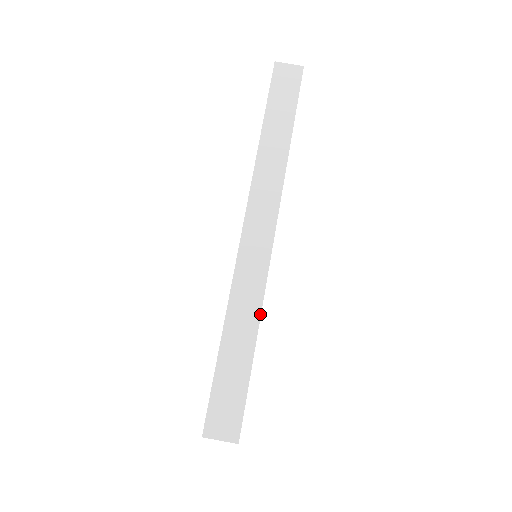
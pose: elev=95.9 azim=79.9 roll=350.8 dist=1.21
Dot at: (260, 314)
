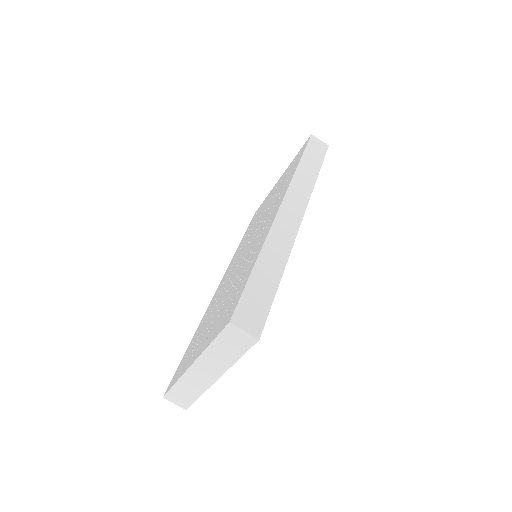
Dot at: (287, 259)
